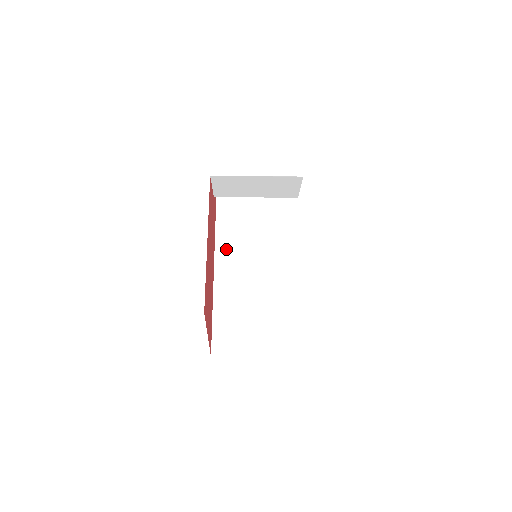
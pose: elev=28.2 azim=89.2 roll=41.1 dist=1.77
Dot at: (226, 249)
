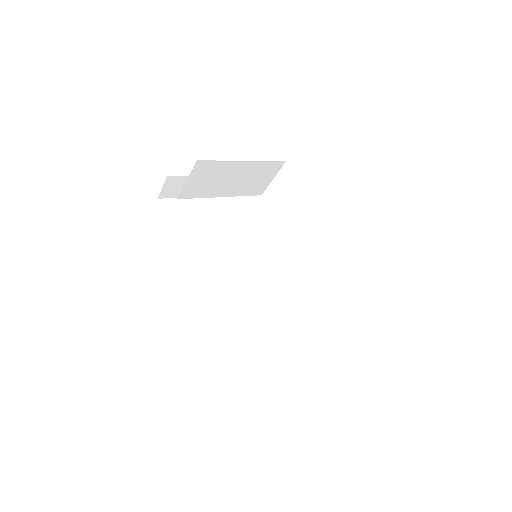
Dot at: (198, 264)
